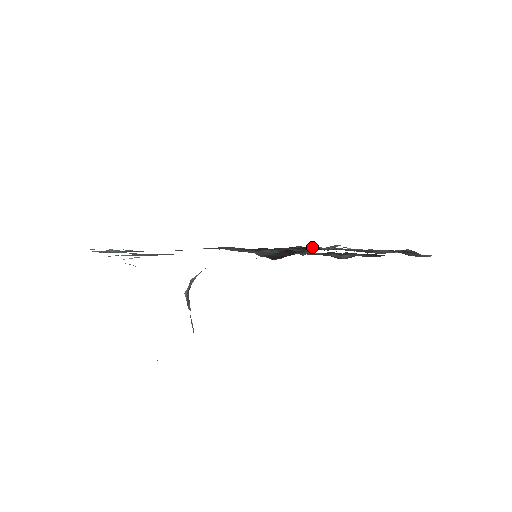
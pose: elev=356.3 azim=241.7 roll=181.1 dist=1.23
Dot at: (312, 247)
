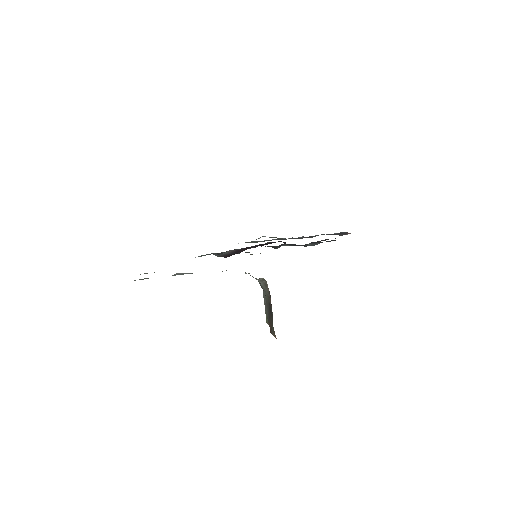
Dot at: occluded
